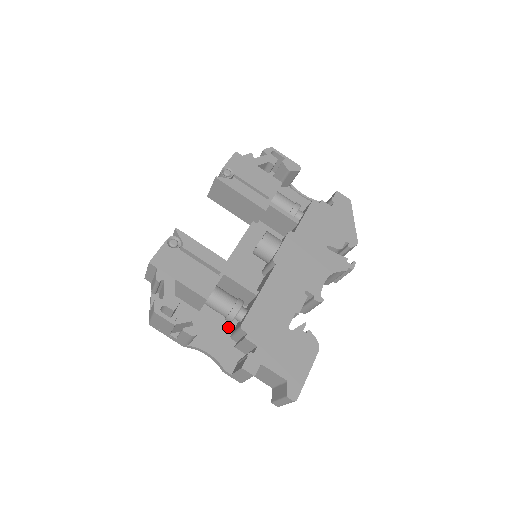
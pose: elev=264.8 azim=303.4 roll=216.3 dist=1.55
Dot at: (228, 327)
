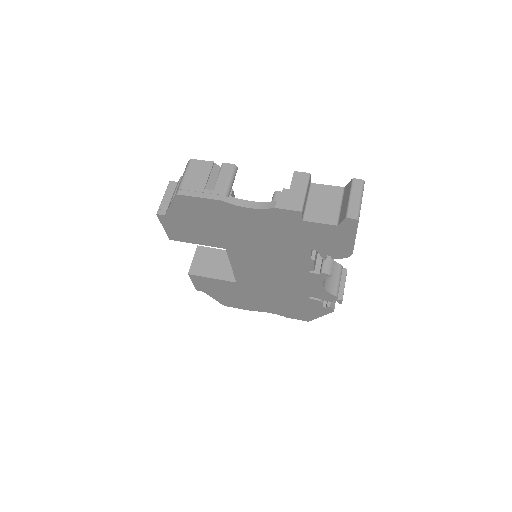
Dot at: occluded
